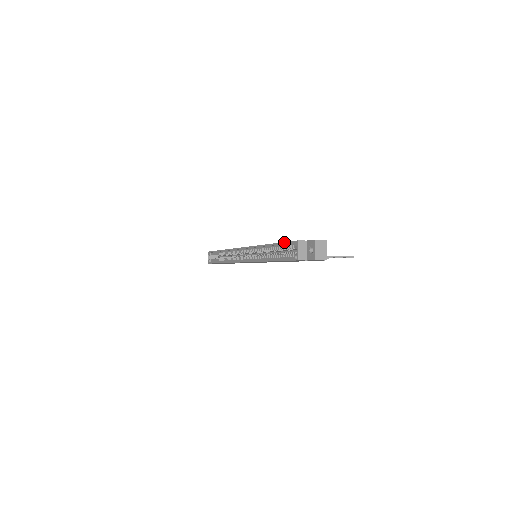
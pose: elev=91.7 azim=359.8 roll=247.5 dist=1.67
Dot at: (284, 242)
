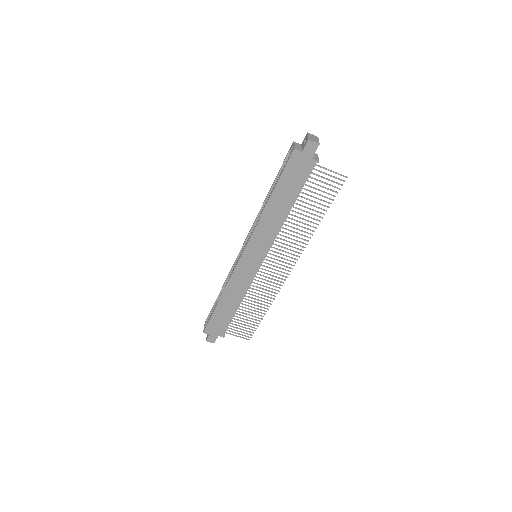
Dot at: occluded
